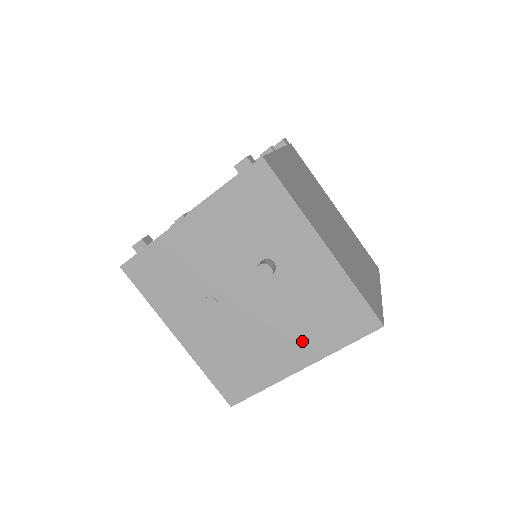
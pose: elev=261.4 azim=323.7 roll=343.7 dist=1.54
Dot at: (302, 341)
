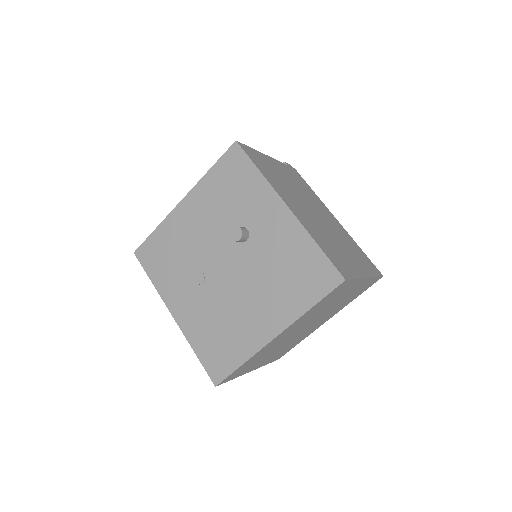
Dot at: (274, 305)
